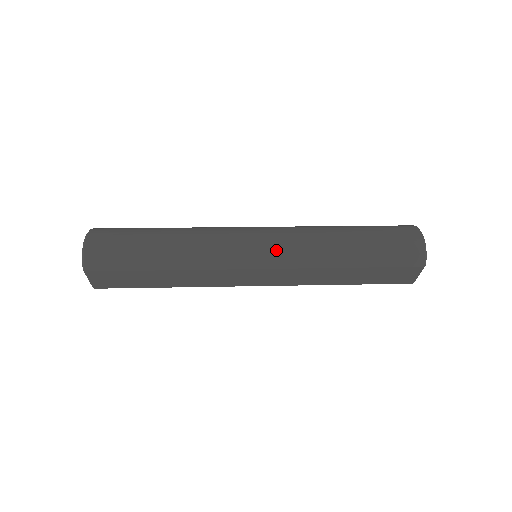
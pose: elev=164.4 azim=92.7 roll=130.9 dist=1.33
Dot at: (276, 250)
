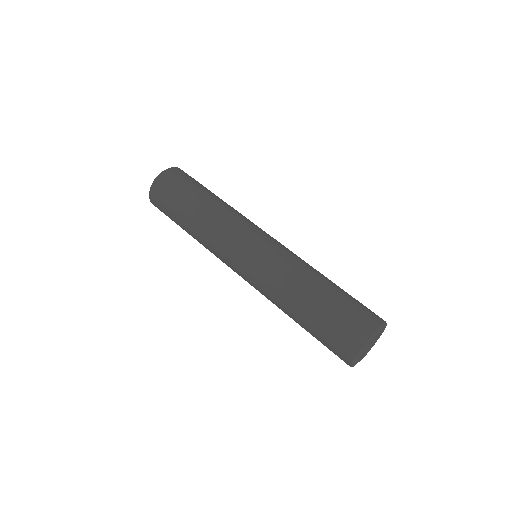
Dot at: (250, 275)
